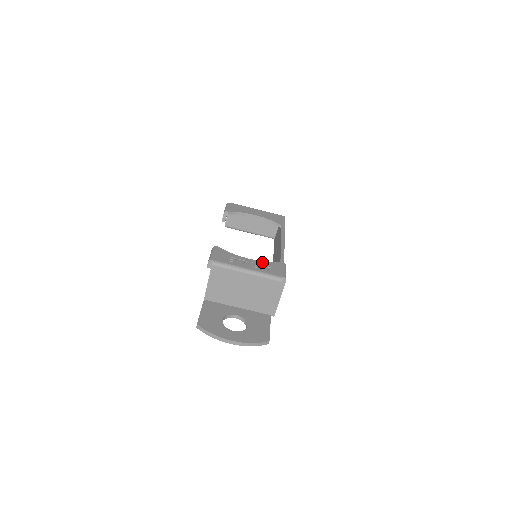
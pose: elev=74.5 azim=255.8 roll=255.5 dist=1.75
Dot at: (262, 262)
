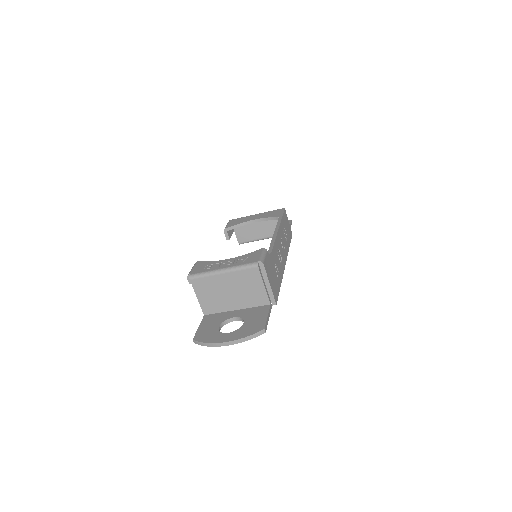
Dot at: (239, 257)
